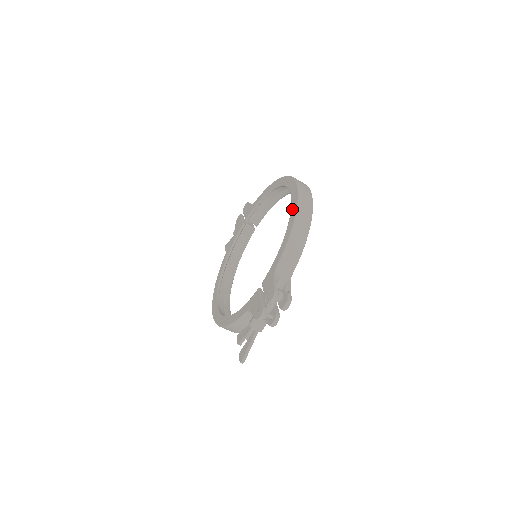
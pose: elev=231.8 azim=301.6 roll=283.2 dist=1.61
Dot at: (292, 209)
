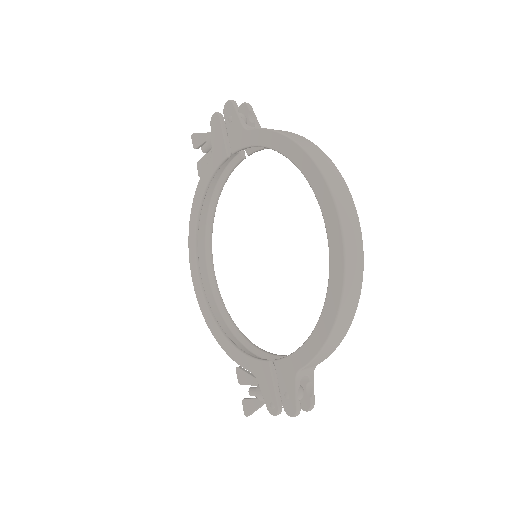
Dot at: (330, 293)
